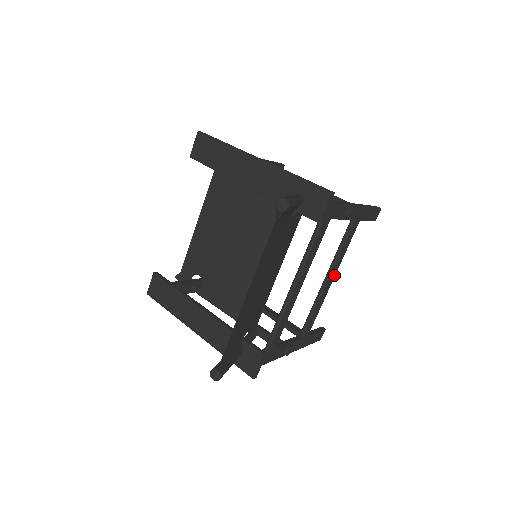
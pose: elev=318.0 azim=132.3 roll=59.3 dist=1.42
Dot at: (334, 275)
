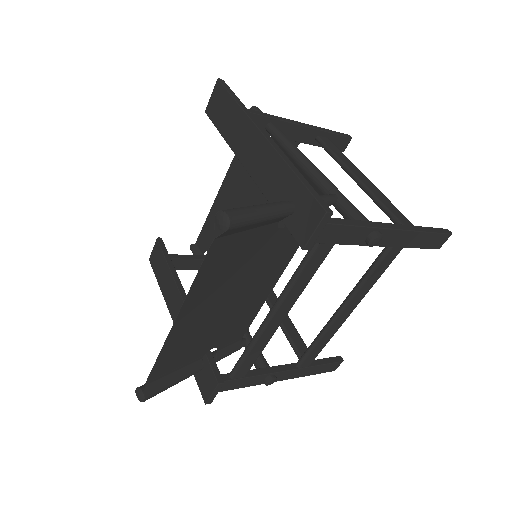
Dot at: (353, 307)
